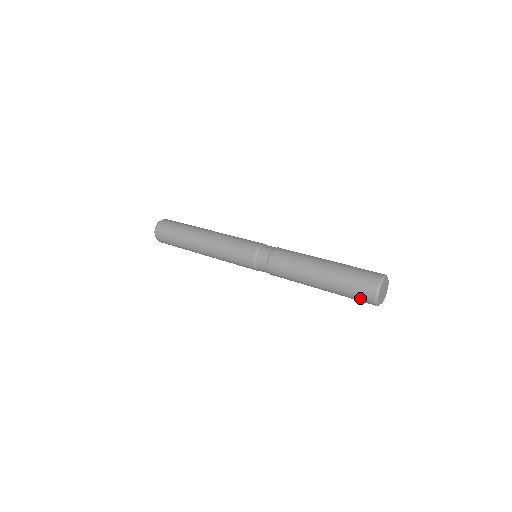
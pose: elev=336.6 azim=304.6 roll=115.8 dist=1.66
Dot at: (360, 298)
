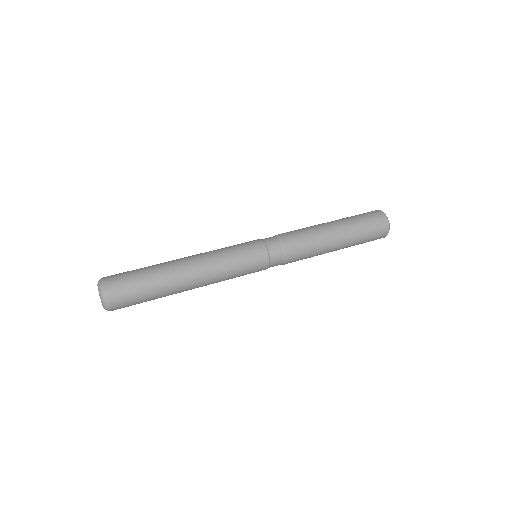
Dot at: occluded
